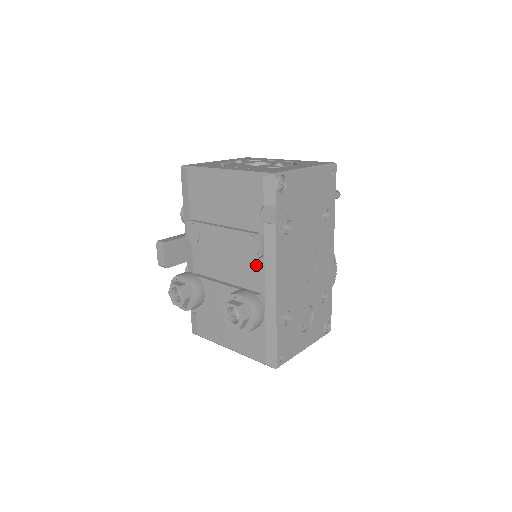
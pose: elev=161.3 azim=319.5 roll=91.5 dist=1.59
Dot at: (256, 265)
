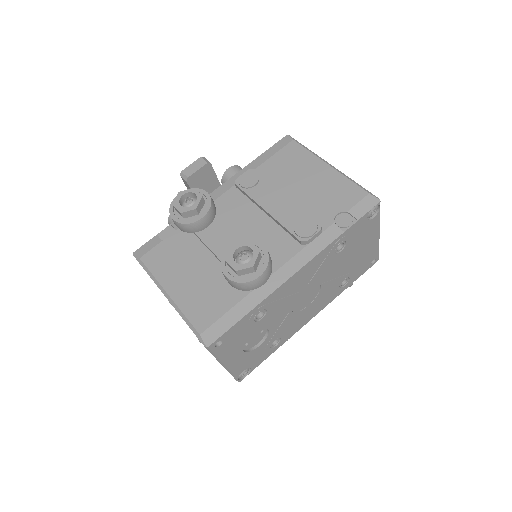
Dot at: (289, 246)
